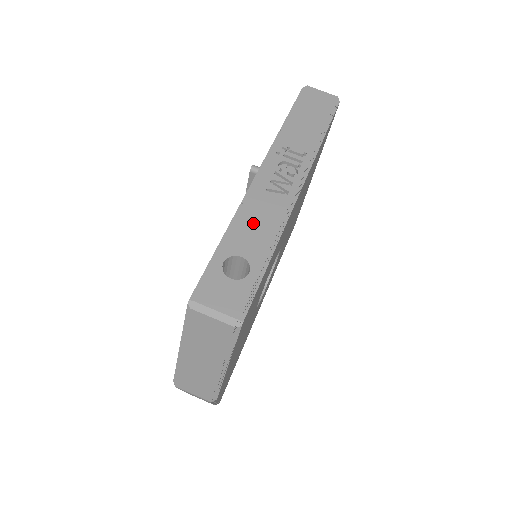
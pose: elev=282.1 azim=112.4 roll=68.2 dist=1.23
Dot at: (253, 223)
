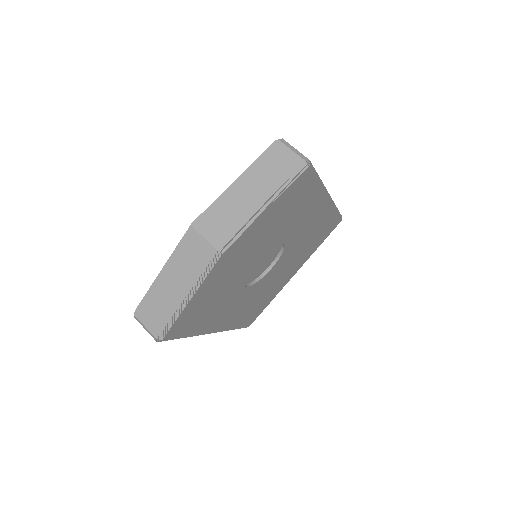
Dot at: occluded
